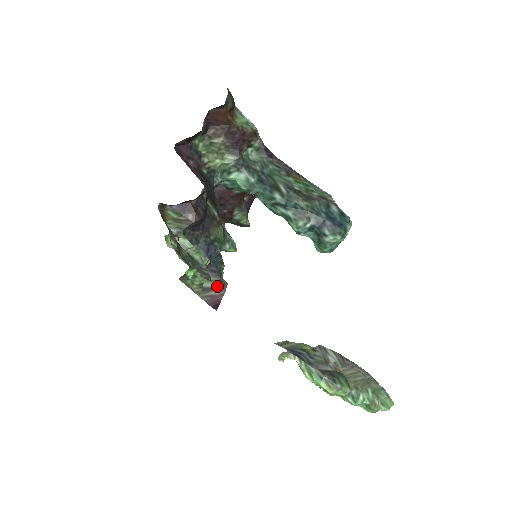
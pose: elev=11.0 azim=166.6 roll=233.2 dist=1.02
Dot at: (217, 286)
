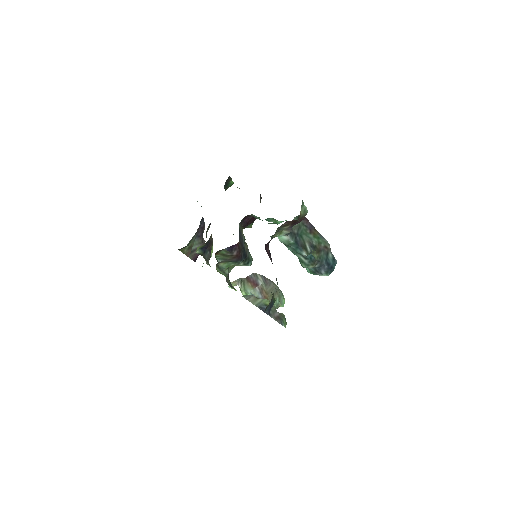
Dot at: occluded
